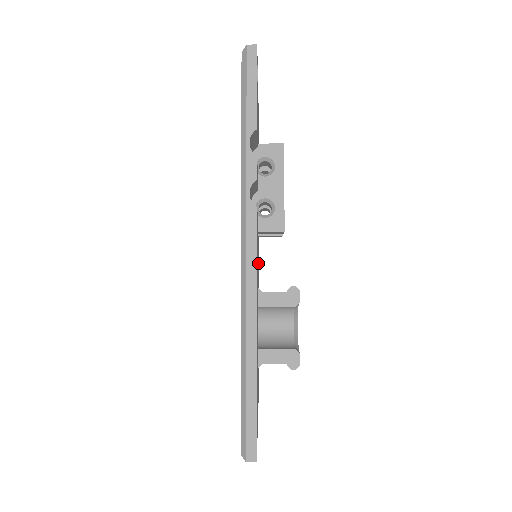
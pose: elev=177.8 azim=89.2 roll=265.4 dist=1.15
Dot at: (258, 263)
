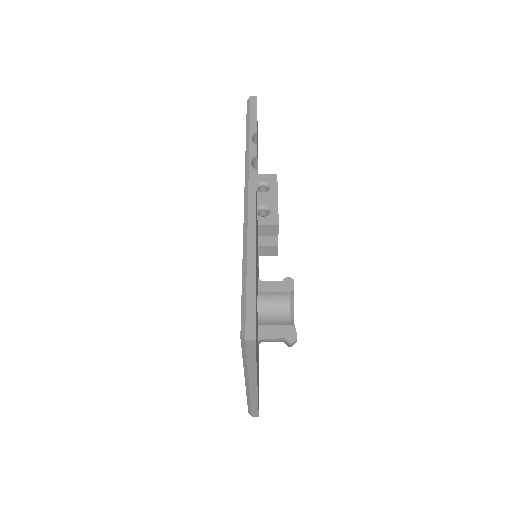
Dot at: occluded
